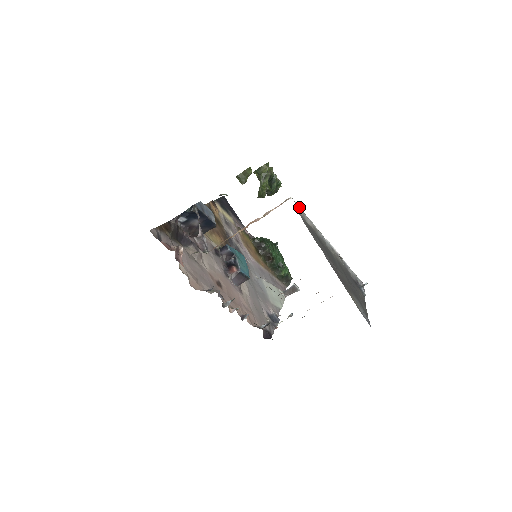
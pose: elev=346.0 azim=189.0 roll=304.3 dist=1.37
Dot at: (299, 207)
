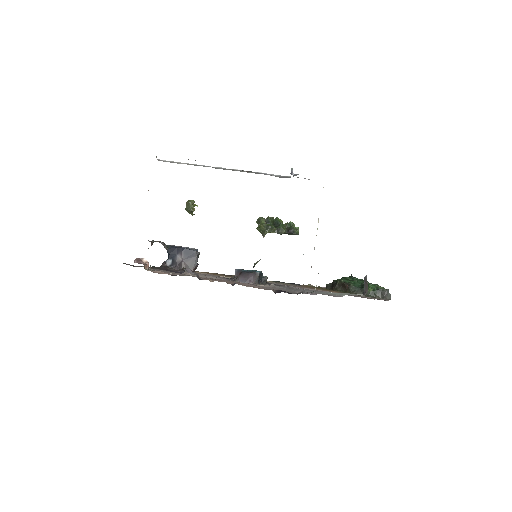
Dot at: (165, 161)
